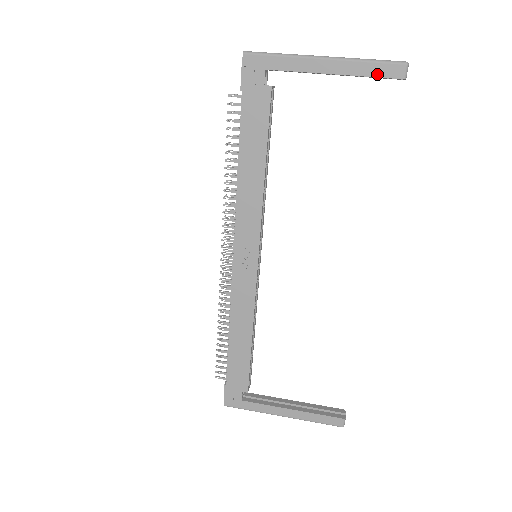
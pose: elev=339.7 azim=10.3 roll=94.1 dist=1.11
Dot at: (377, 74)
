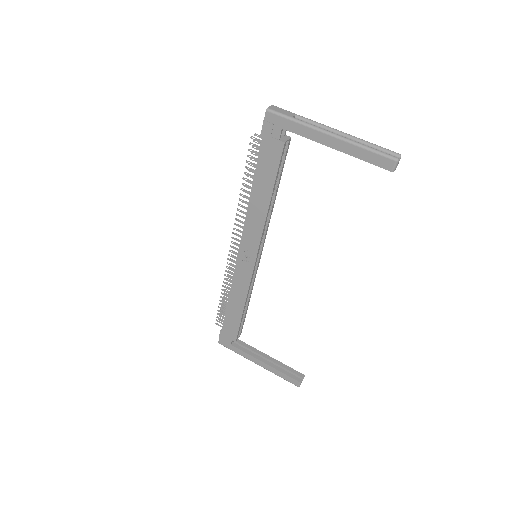
Dot at: (370, 161)
